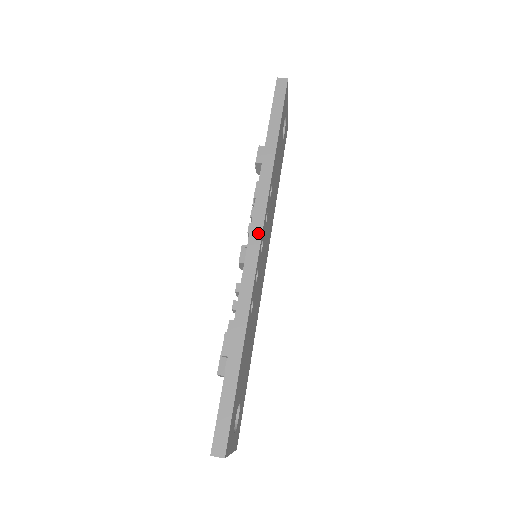
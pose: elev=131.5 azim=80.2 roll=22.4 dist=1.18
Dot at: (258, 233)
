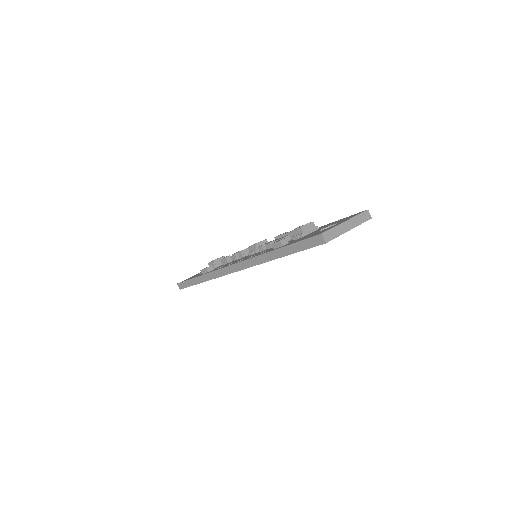
Dot at: (237, 269)
